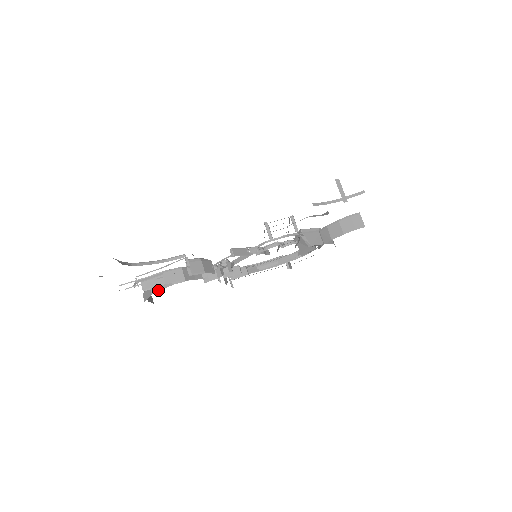
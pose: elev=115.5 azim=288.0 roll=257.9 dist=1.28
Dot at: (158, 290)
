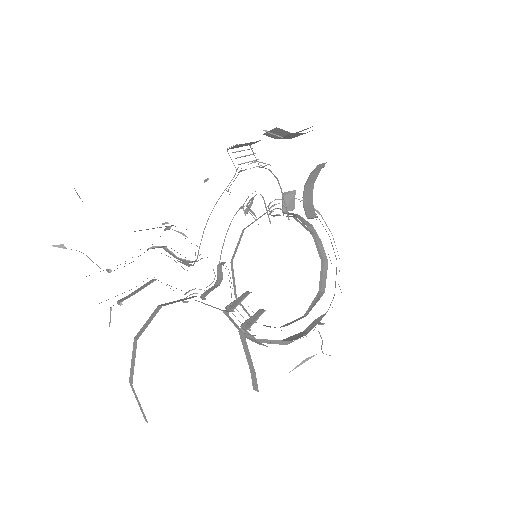
Dot at: (145, 328)
